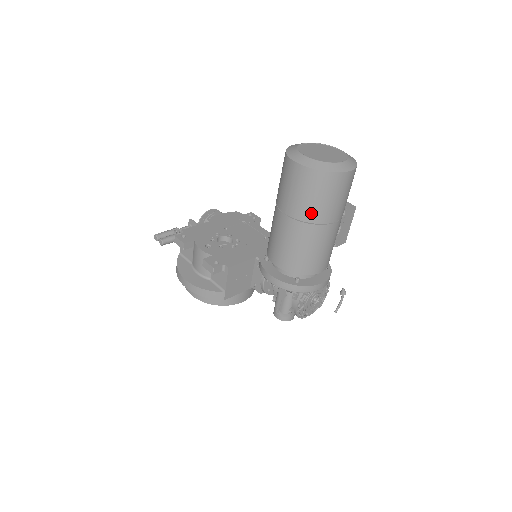
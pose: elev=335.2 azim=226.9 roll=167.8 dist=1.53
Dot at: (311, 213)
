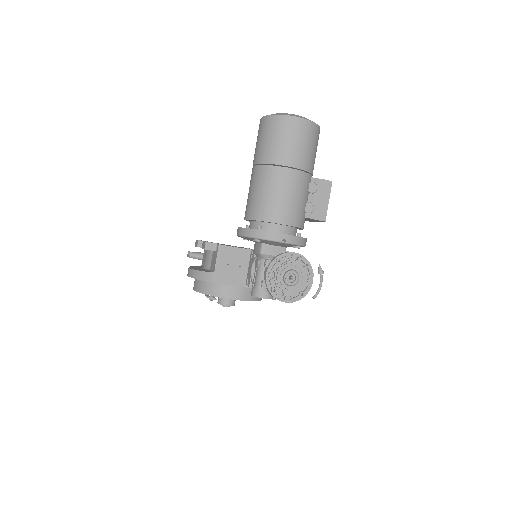
Dot at: (268, 154)
